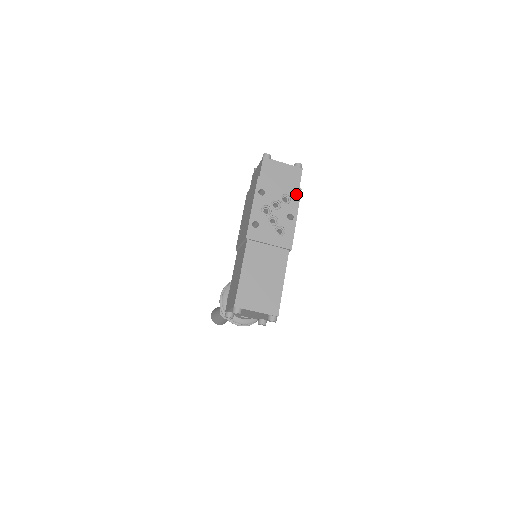
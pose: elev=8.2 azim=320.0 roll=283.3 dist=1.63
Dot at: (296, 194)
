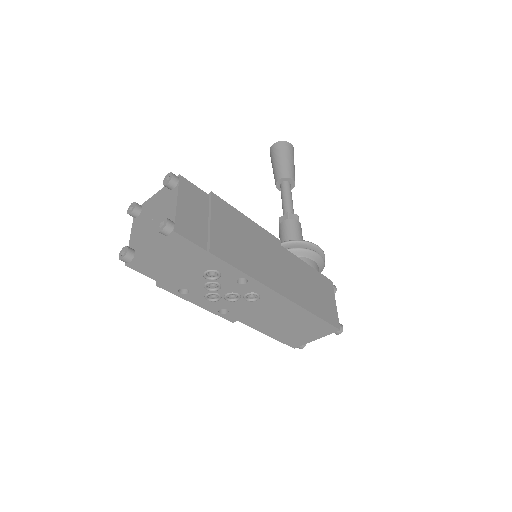
Dot at: (213, 262)
